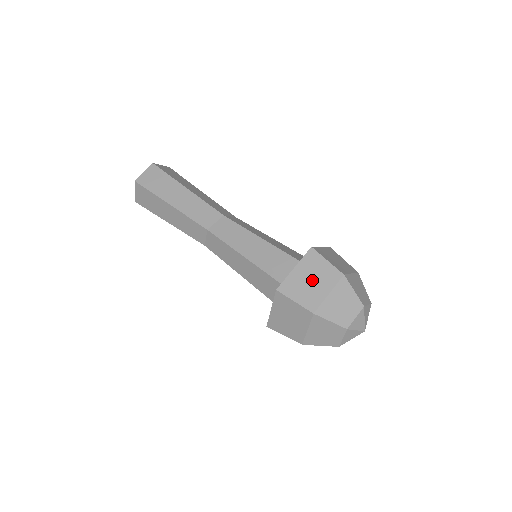
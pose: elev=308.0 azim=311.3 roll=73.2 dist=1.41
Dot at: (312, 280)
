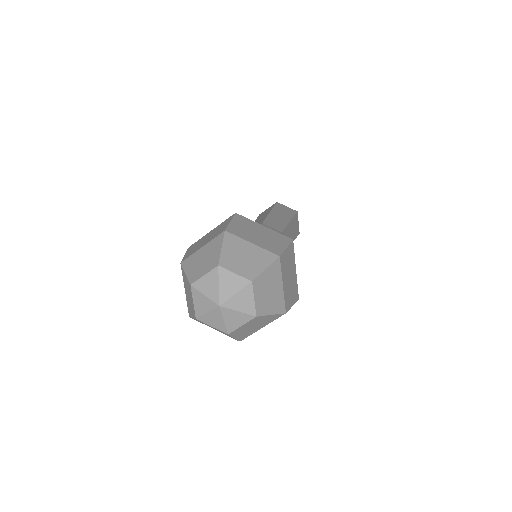
Dot at: (208, 237)
